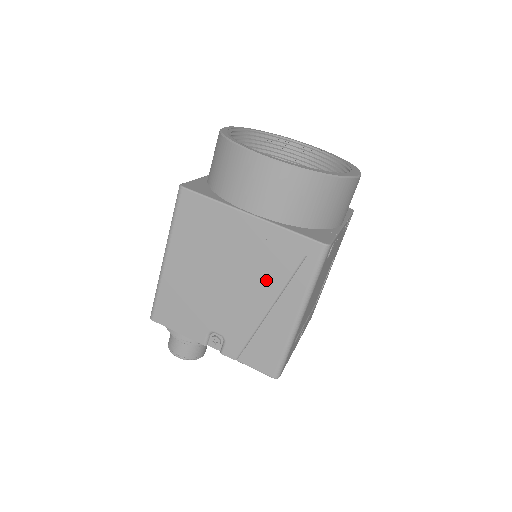
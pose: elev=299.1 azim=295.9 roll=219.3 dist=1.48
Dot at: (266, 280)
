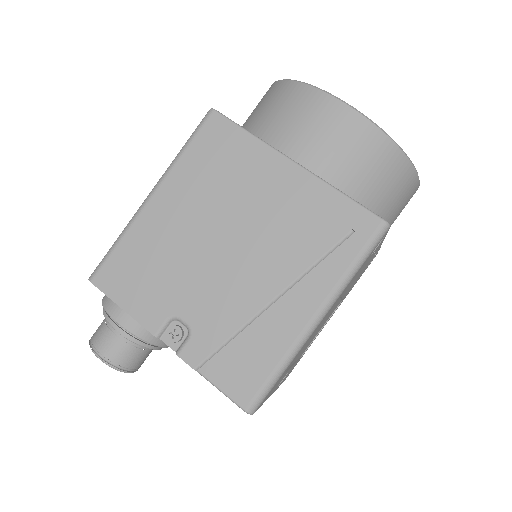
Dot at: (286, 254)
